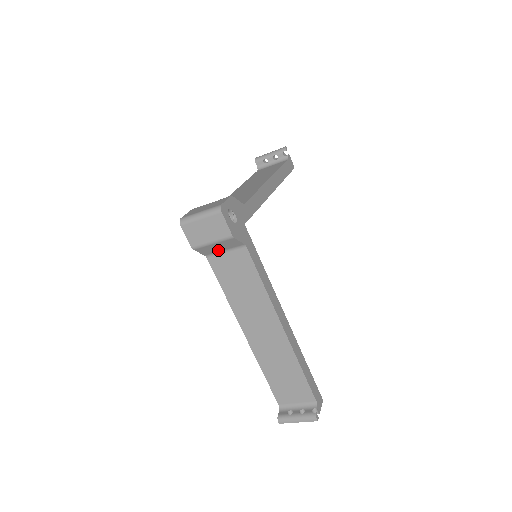
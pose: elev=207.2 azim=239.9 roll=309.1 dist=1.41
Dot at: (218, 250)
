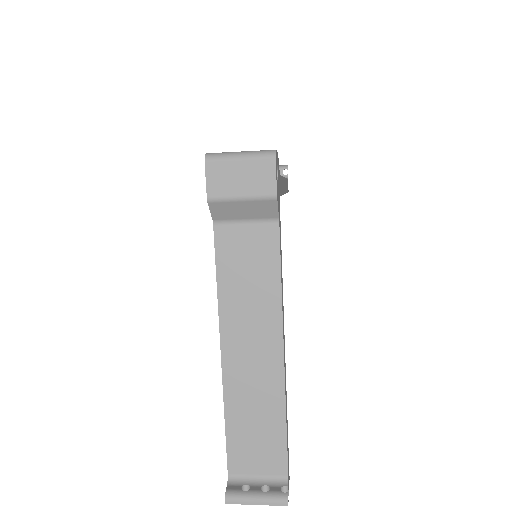
Dot at: (238, 216)
